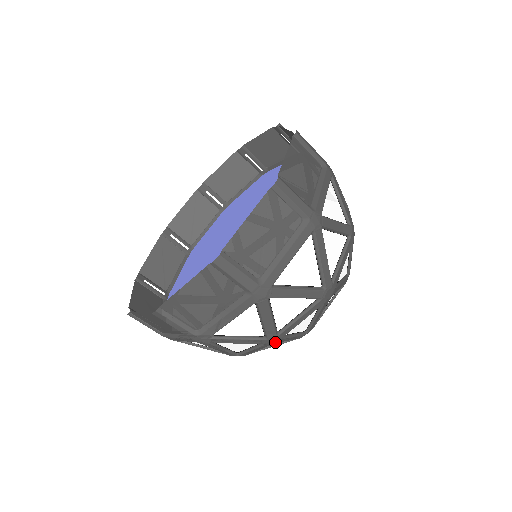
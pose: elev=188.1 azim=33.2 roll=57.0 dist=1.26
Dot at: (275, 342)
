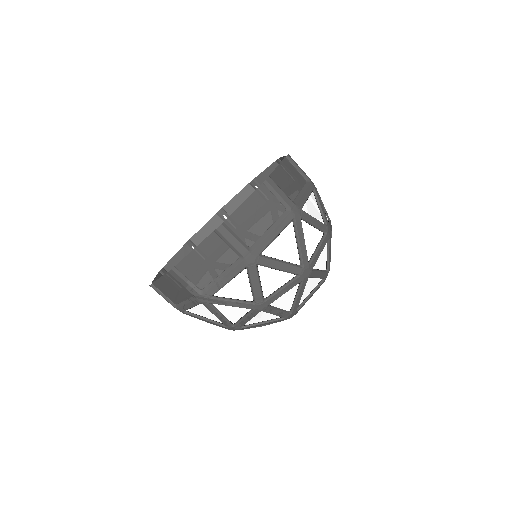
Dot at: (262, 309)
